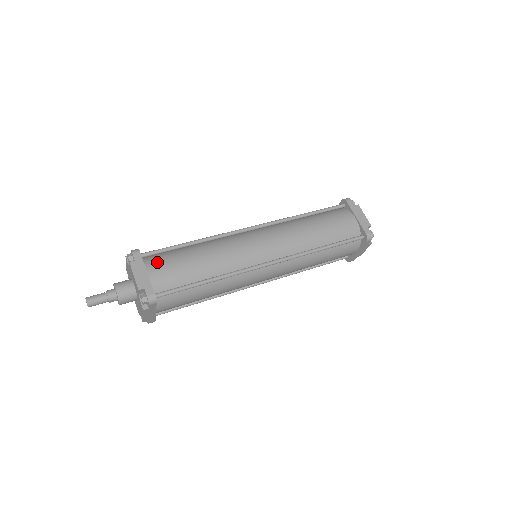
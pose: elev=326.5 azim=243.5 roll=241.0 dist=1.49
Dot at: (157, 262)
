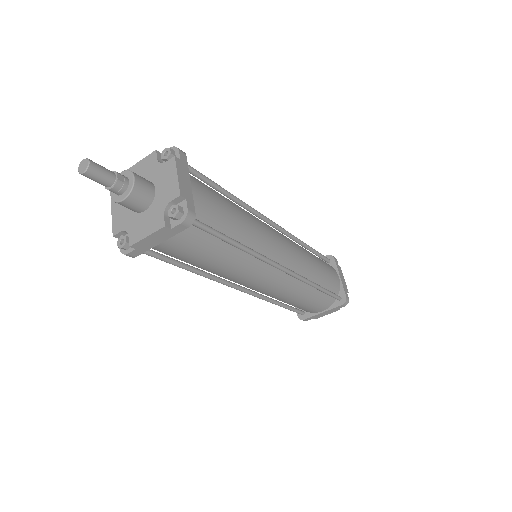
Dot at: occluded
